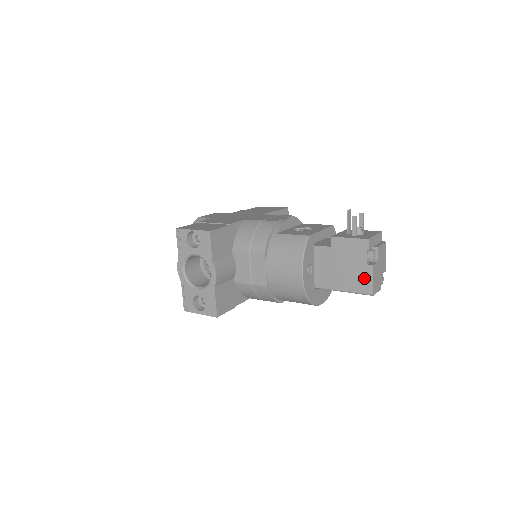
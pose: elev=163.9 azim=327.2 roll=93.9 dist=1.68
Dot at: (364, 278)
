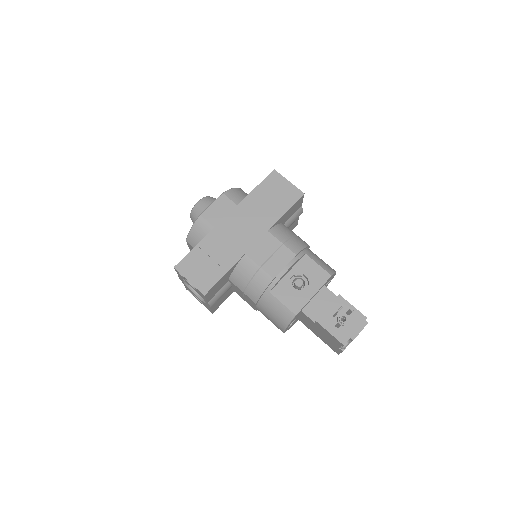
Dot at: (334, 348)
